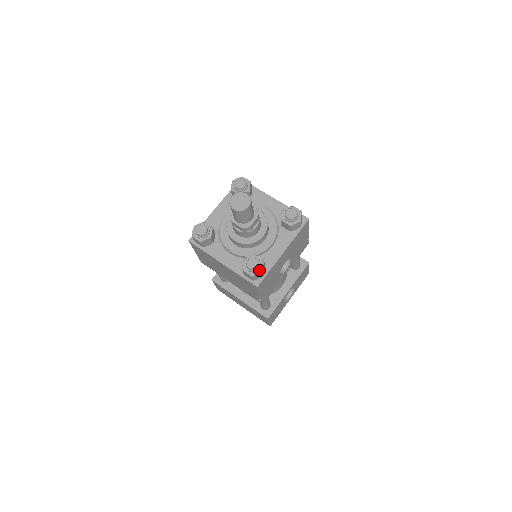
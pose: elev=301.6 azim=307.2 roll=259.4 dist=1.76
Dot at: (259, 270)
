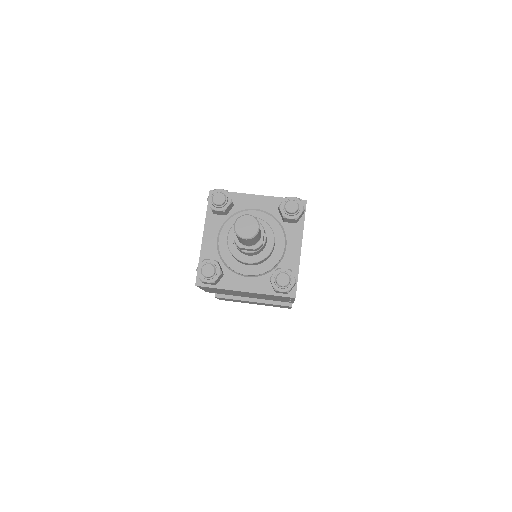
Dot at: (292, 282)
